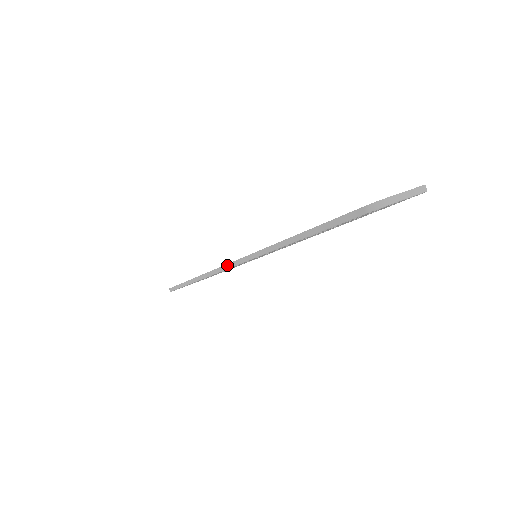
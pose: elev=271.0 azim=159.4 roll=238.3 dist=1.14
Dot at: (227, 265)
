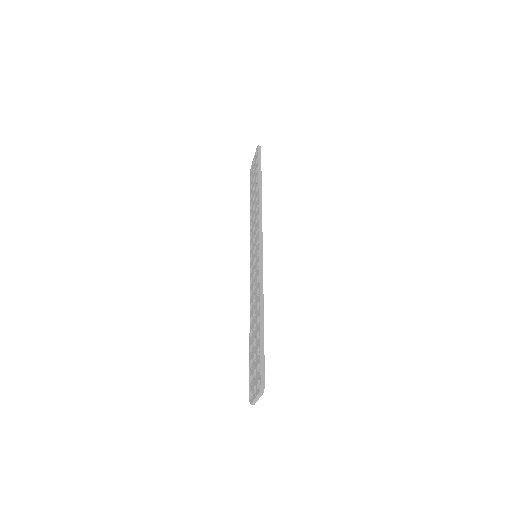
Dot at: (250, 262)
